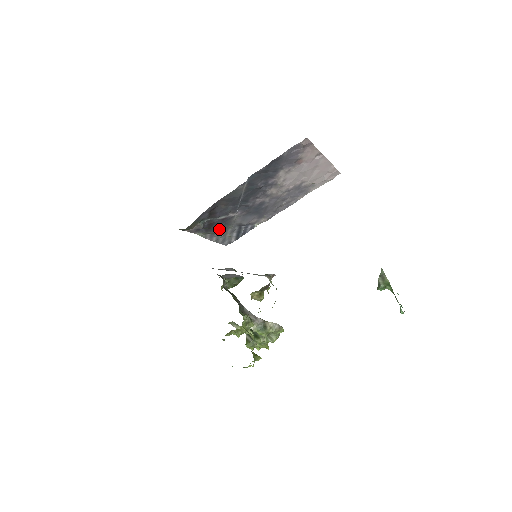
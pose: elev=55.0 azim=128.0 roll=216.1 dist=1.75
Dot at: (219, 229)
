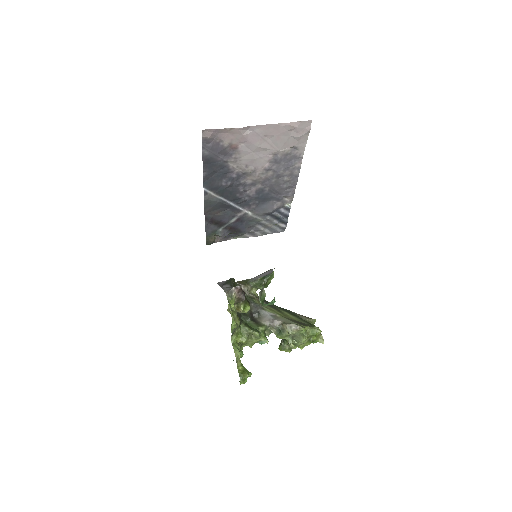
Dot at: (248, 227)
